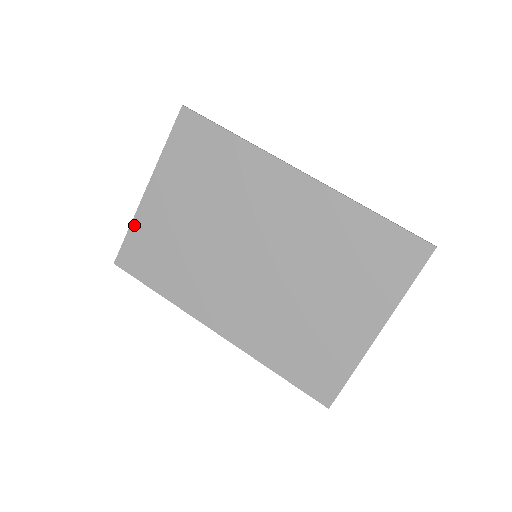
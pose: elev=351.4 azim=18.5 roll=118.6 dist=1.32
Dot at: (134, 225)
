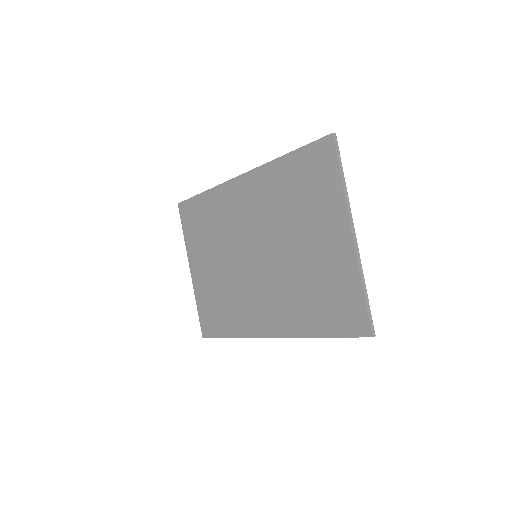
Dot at: (197, 300)
